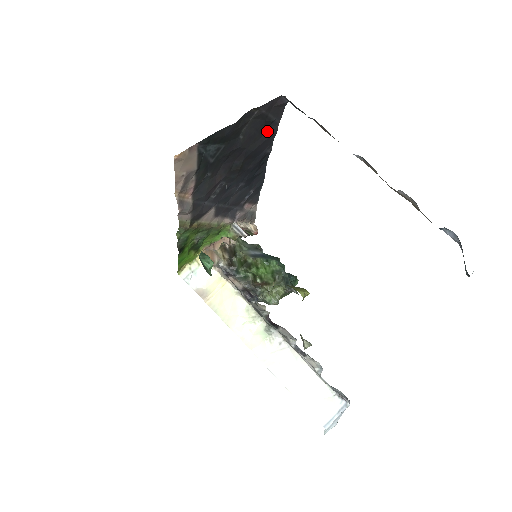
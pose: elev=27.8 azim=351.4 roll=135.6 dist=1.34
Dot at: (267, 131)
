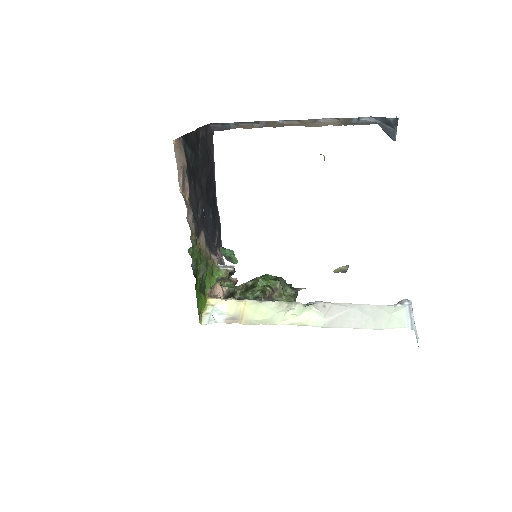
Dot at: (209, 160)
